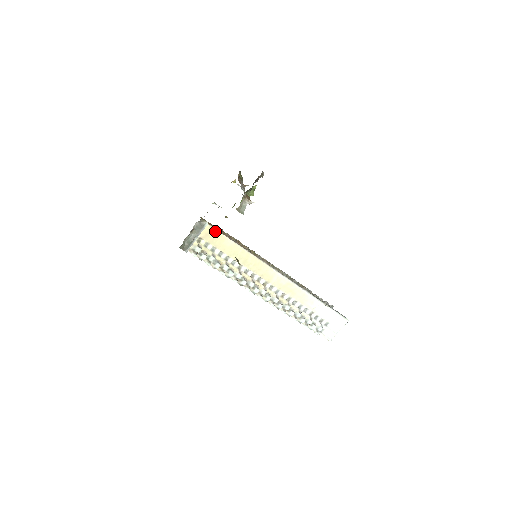
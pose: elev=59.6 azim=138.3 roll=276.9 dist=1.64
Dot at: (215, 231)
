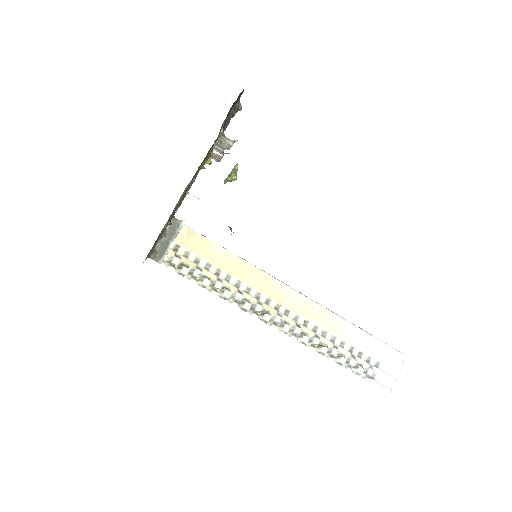
Dot at: (196, 234)
